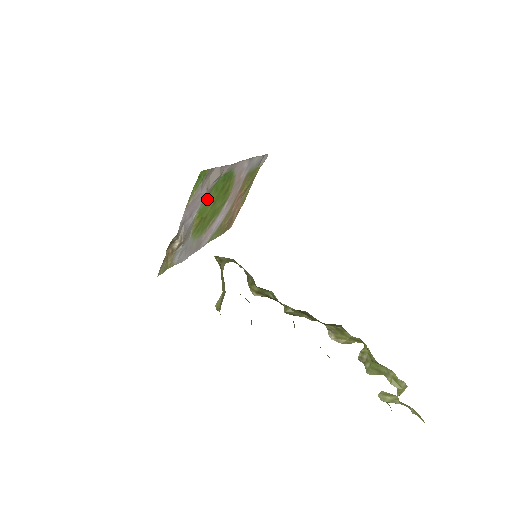
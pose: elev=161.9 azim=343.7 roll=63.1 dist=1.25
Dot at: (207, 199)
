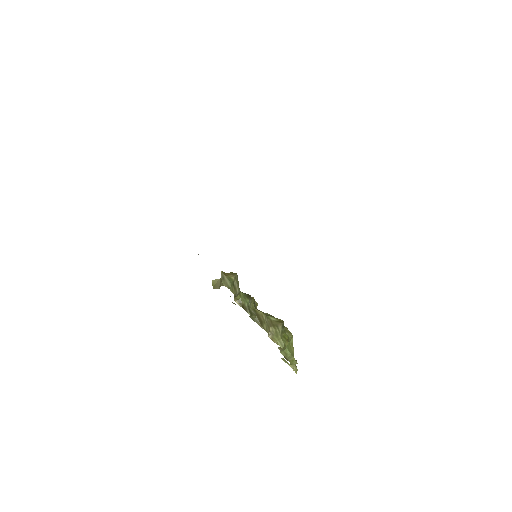
Dot at: occluded
